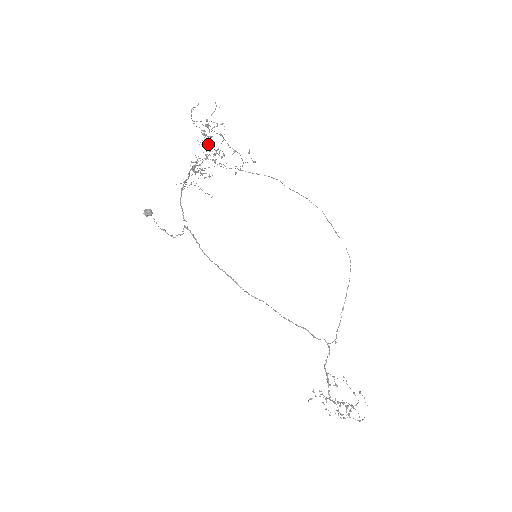
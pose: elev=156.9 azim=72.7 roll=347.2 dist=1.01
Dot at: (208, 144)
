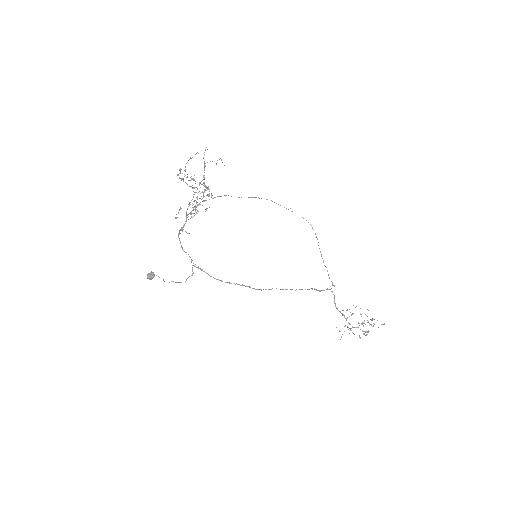
Dot at: (192, 187)
